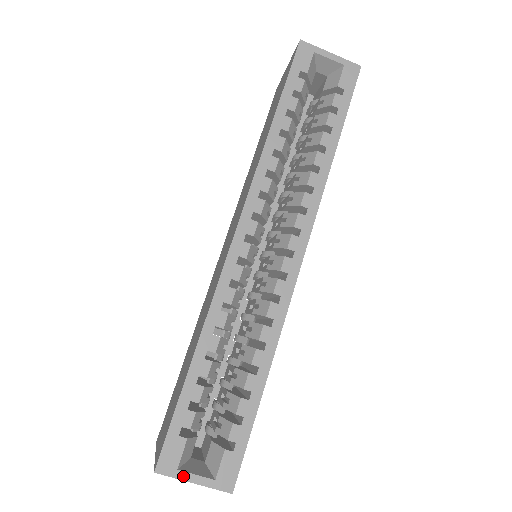
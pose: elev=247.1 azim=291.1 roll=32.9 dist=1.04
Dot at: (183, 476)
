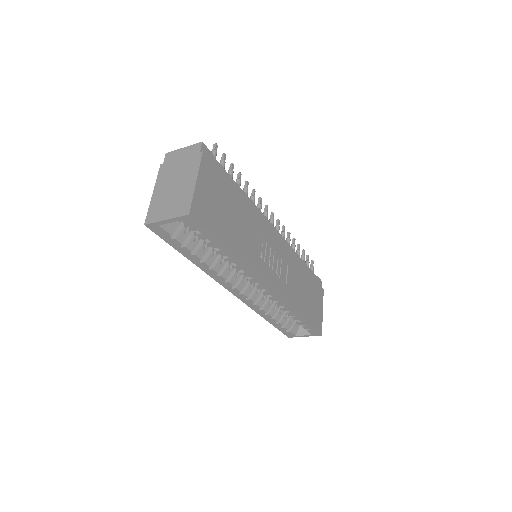
Dot at: (299, 336)
